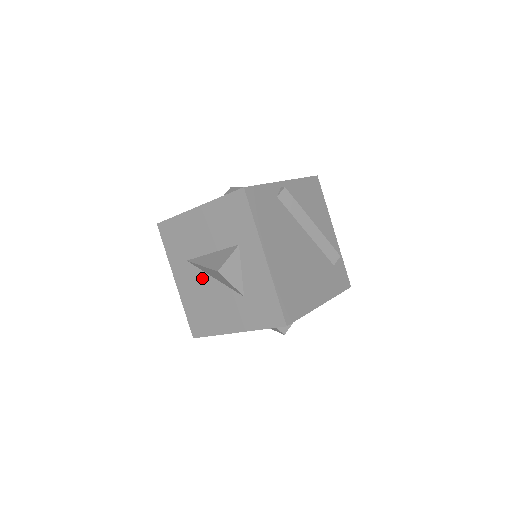
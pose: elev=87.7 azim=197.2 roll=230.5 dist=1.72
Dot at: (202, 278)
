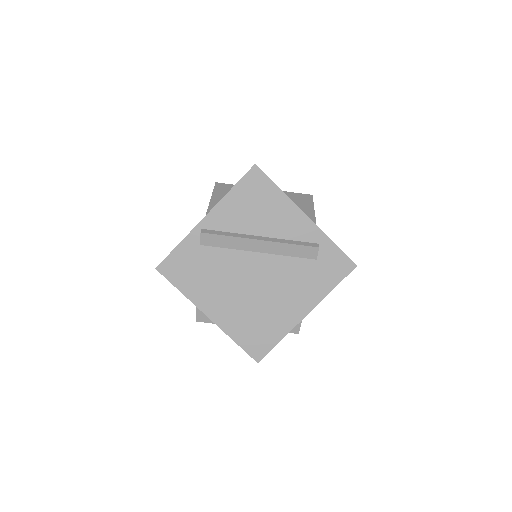
Dot at: occluded
